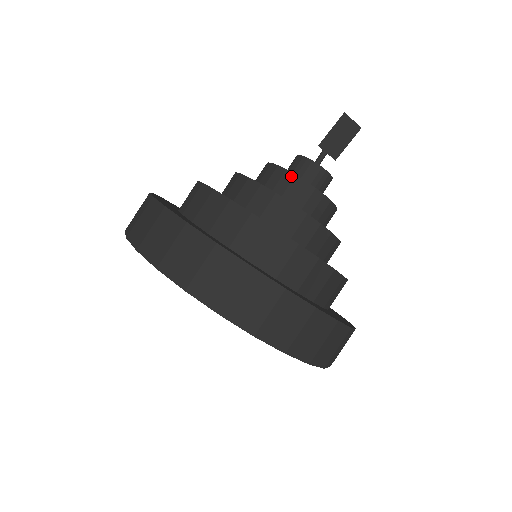
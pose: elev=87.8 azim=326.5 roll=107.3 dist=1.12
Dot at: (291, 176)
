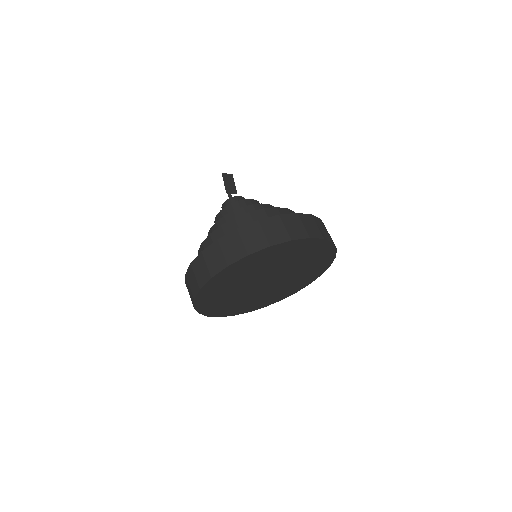
Dot at: (236, 203)
